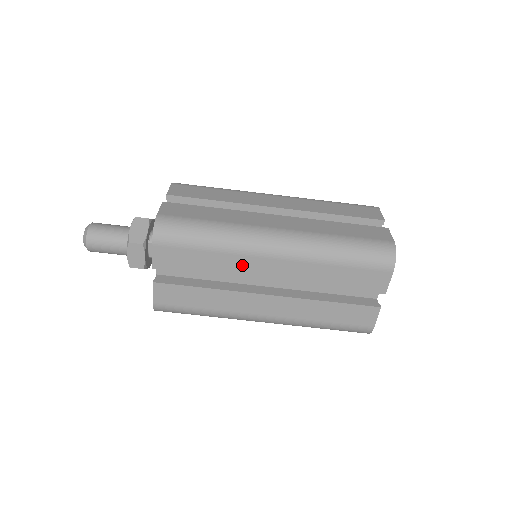
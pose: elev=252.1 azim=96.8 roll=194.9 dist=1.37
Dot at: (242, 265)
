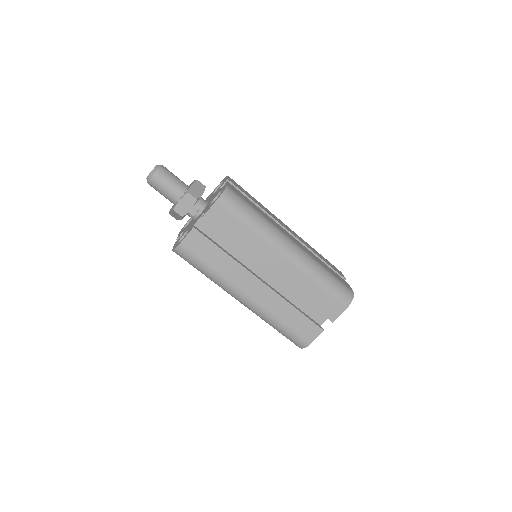
Dot at: (262, 250)
